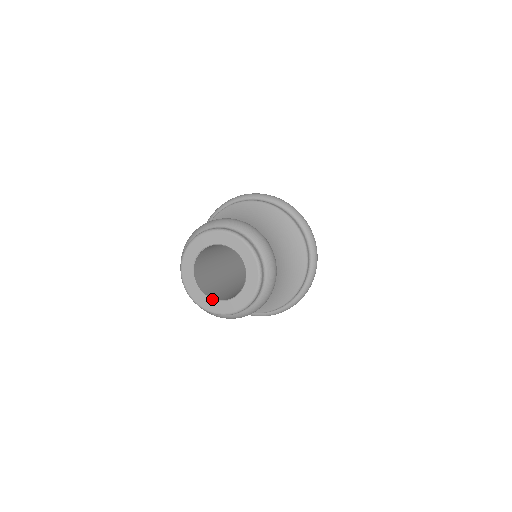
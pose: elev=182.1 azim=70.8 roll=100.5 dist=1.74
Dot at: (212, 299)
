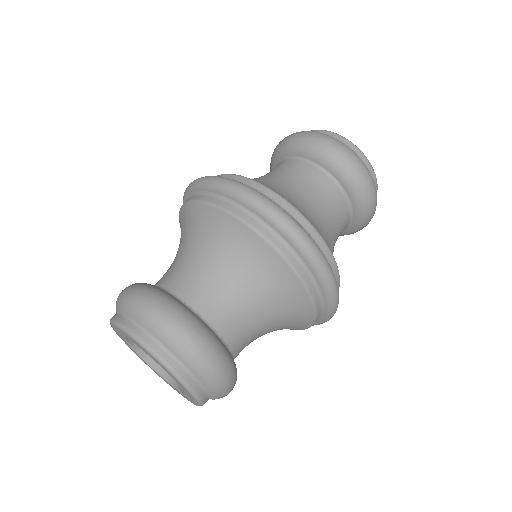
Dot at: (169, 383)
